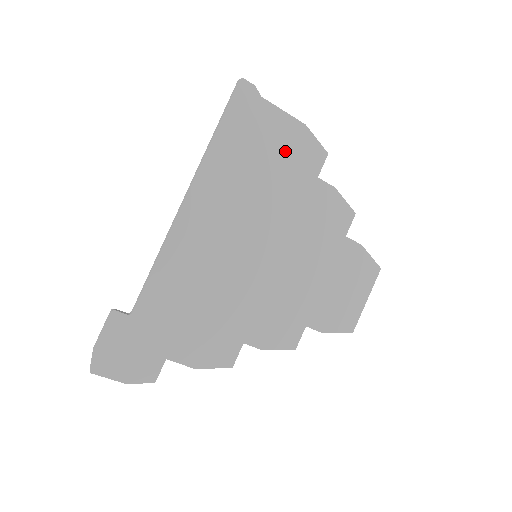
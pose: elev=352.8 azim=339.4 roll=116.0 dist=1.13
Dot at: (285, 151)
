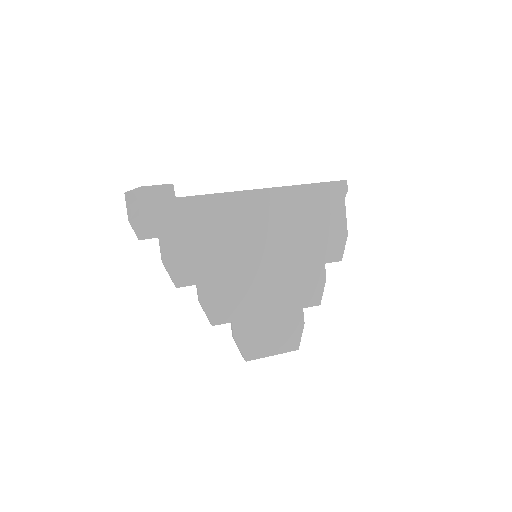
Dot at: (326, 232)
